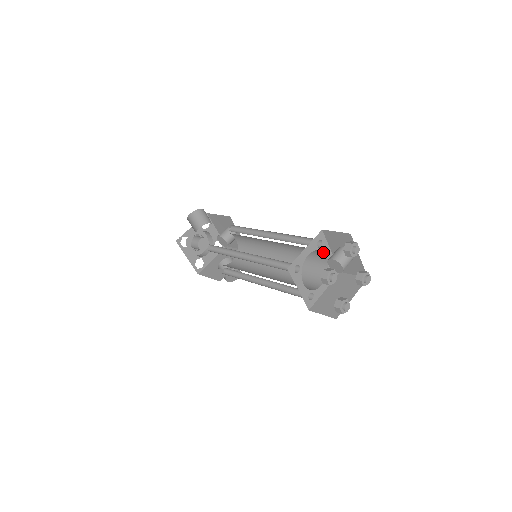
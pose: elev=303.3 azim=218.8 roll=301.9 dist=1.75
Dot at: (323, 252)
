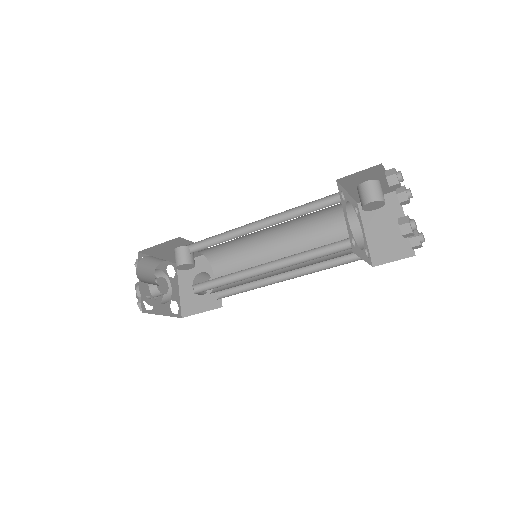
Dot at: (347, 201)
